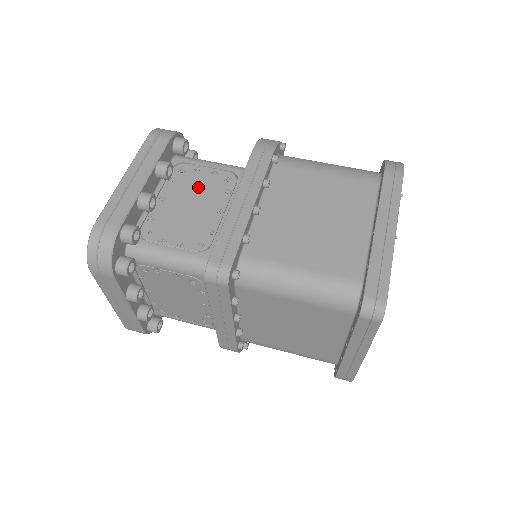
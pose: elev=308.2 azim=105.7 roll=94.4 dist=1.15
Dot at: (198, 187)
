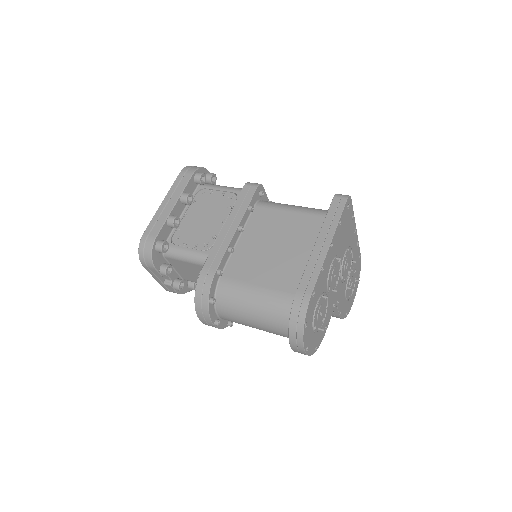
Dot at: occluded
